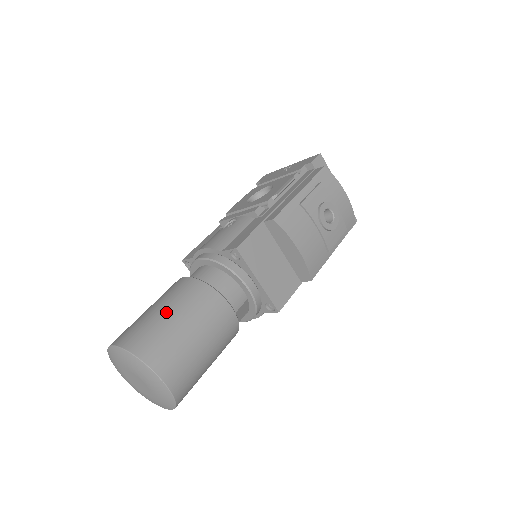
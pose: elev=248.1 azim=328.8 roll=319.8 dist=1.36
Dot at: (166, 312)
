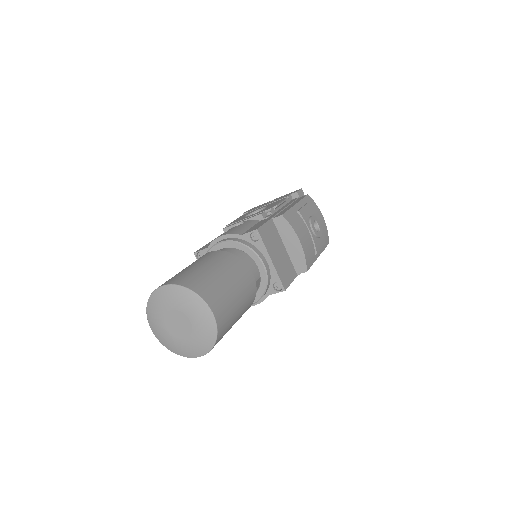
Dot at: (206, 266)
